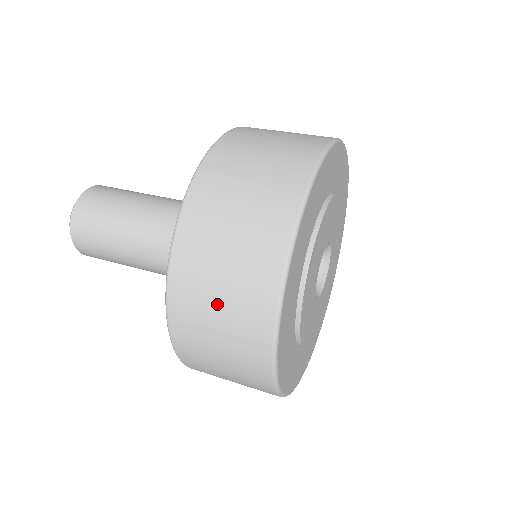
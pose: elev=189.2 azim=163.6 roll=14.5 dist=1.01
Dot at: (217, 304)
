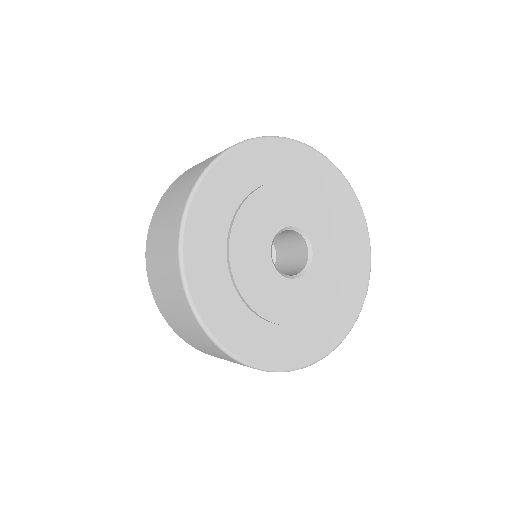
Dot at: (177, 317)
